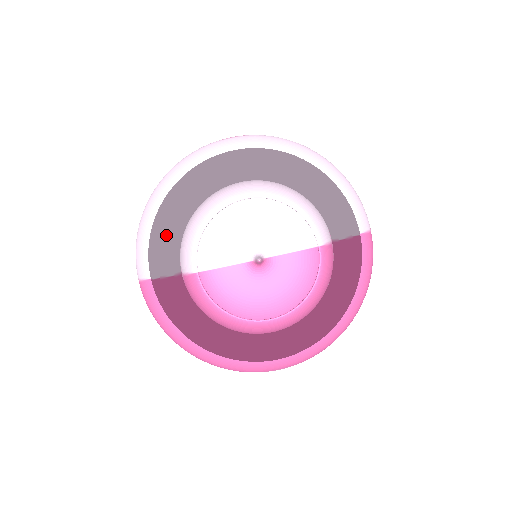
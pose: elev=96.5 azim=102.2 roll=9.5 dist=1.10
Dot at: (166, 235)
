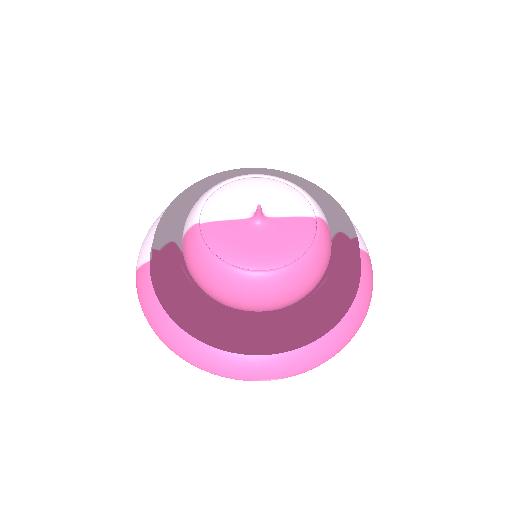
Dot at: (175, 212)
